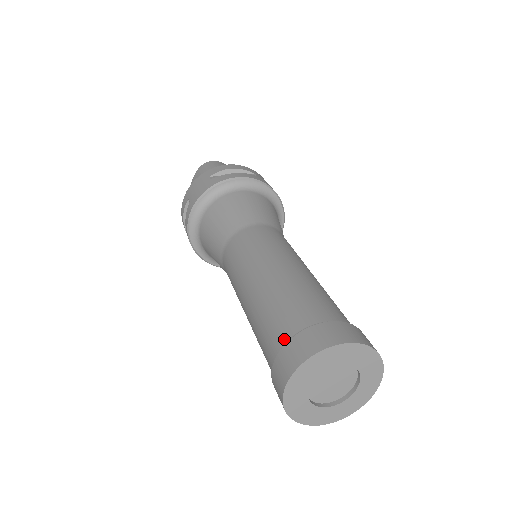
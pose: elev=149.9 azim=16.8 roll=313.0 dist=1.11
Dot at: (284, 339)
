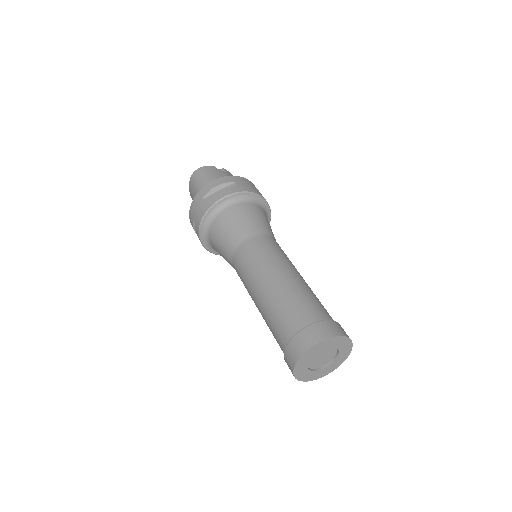
Dot at: (285, 341)
